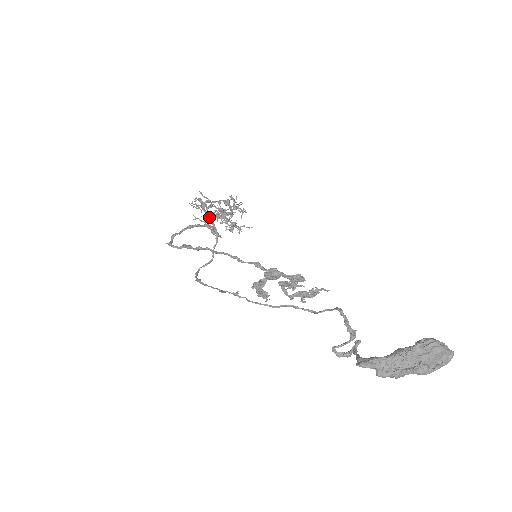
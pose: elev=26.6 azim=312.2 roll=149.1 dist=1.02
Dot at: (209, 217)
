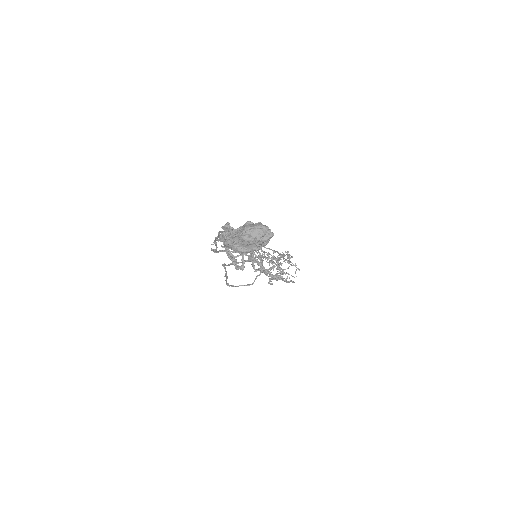
Dot at: (259, 255)
